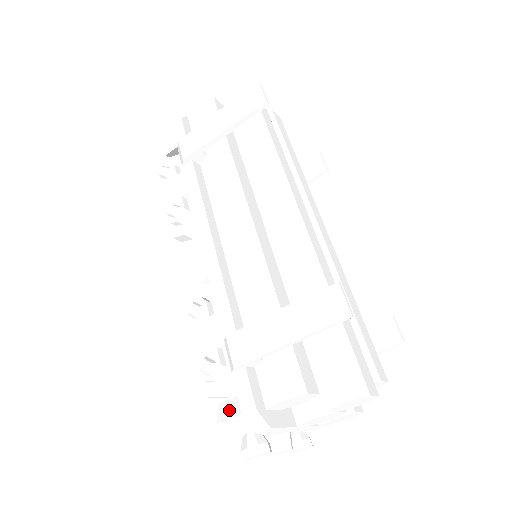
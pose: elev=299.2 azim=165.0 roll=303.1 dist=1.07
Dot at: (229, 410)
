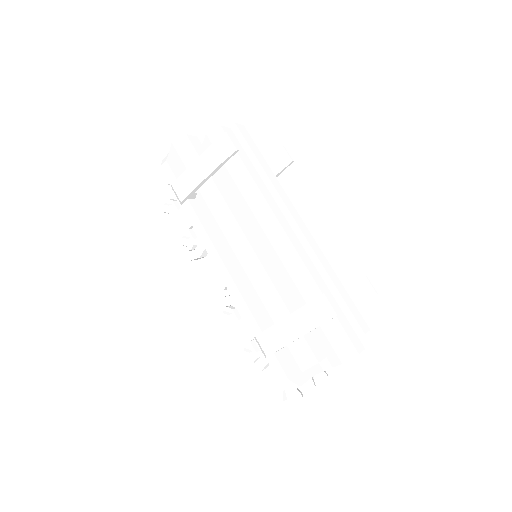
Dot at: (270, 380)
